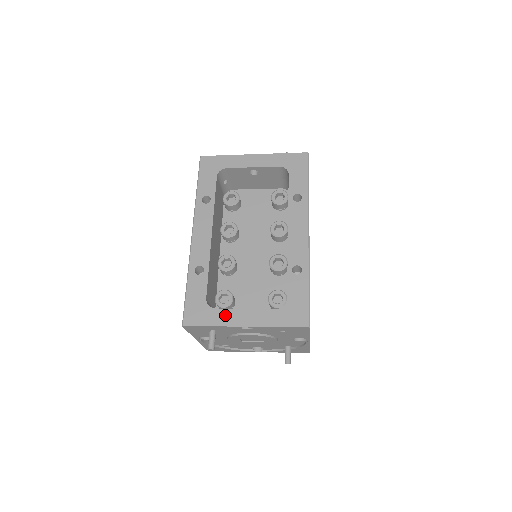
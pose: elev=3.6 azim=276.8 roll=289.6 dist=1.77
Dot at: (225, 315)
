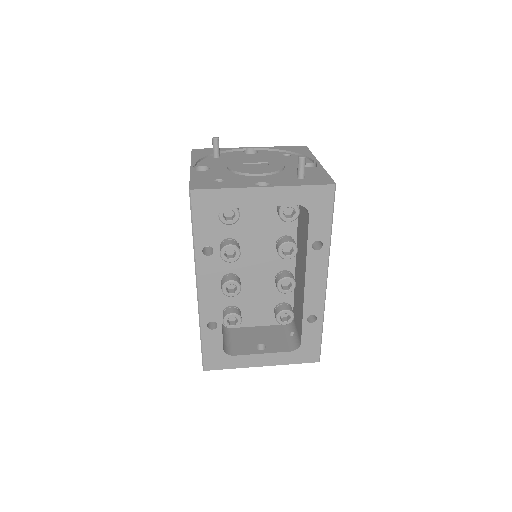
Dot at: (243, 360)
